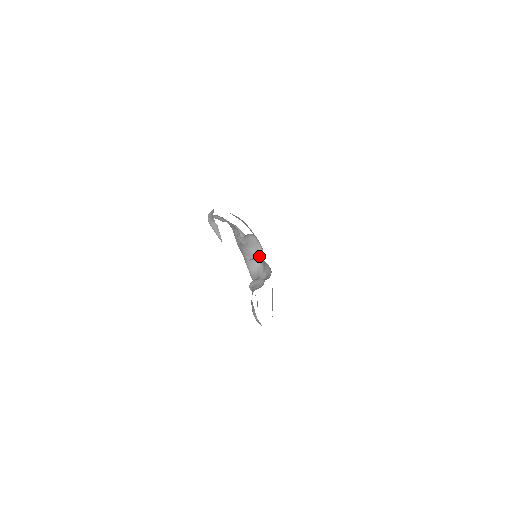
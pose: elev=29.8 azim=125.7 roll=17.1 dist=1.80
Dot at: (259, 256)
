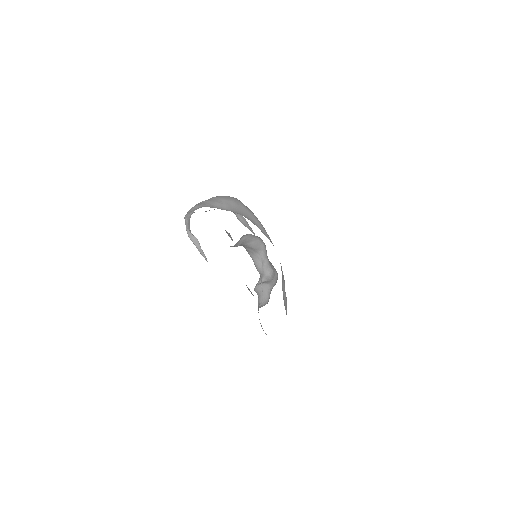
Dot at: (260, 246)
